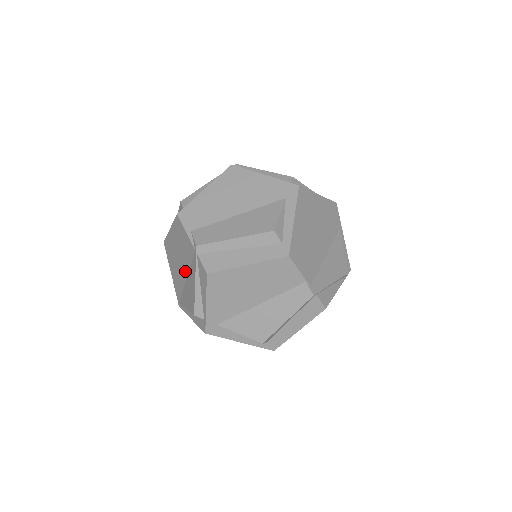
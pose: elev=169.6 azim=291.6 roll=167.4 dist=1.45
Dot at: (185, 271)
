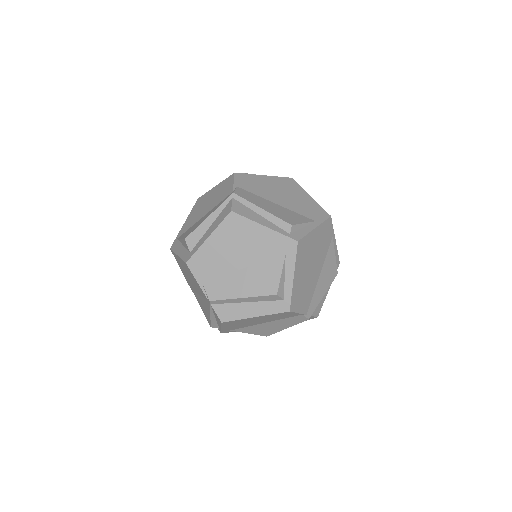
Dot at: (197, 291)
